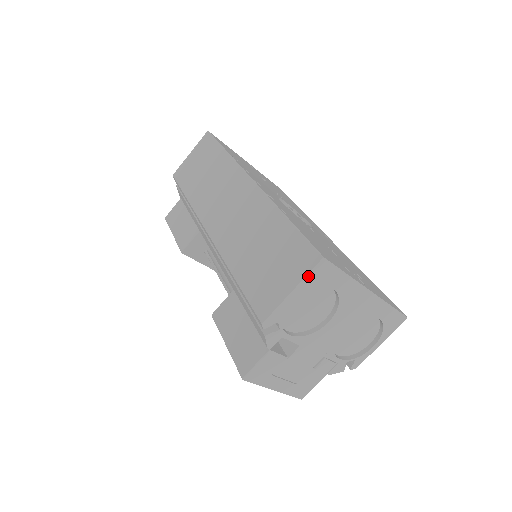
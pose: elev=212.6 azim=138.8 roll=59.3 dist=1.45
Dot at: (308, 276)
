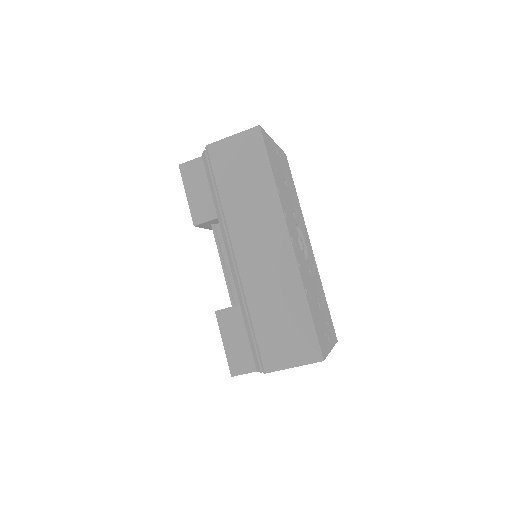
Dot at: occluded
